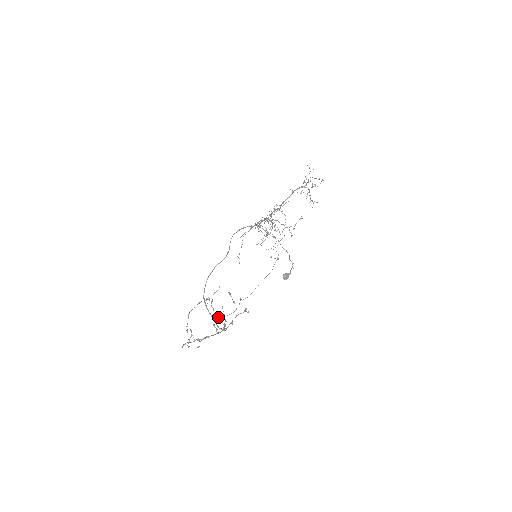
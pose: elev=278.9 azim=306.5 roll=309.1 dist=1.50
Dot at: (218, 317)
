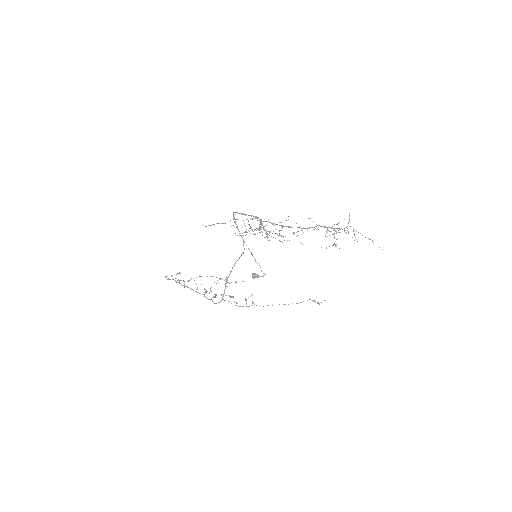
Dot at: occluded
